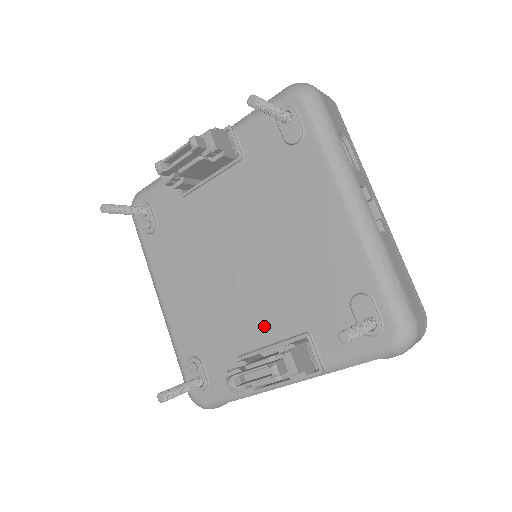
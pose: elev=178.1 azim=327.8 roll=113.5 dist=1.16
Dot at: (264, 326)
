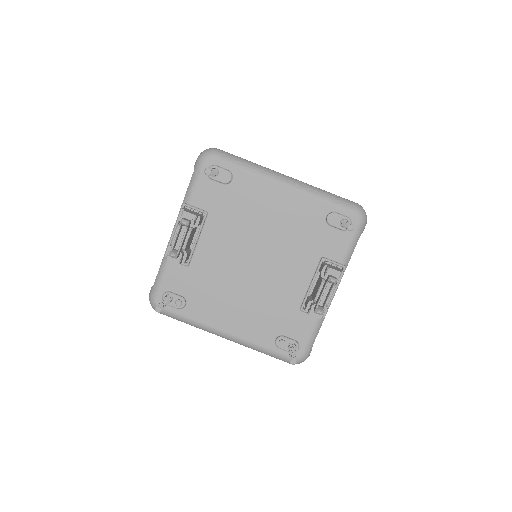
Dot at: (298, 279)
